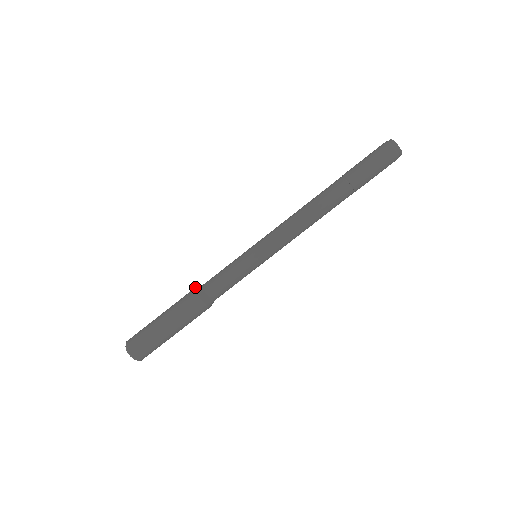
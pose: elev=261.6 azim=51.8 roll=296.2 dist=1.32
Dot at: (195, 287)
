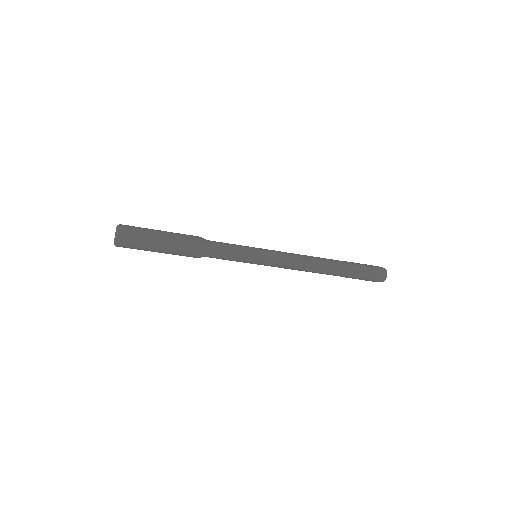
Dot at: occluded
